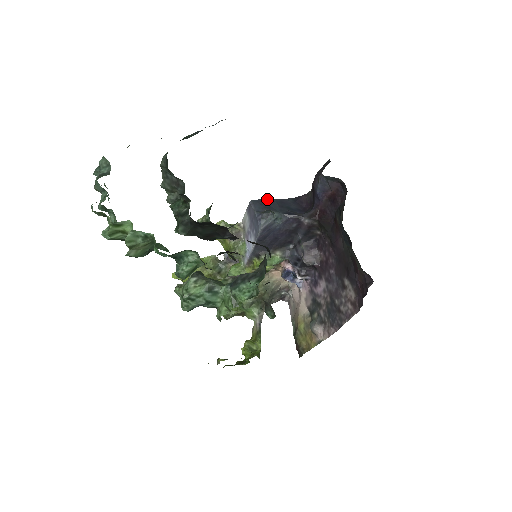
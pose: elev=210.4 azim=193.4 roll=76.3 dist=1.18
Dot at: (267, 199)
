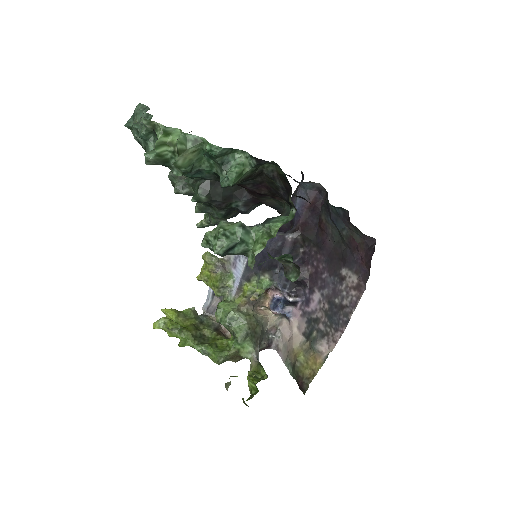
Dot at: occluded
